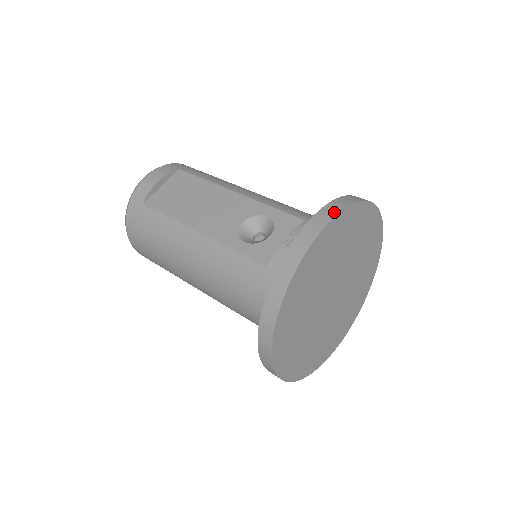
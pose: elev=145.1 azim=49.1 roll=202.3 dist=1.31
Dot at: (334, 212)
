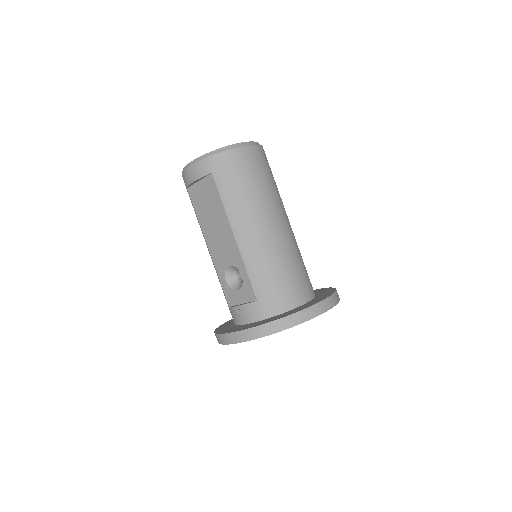
Dot at: (246, 339)
